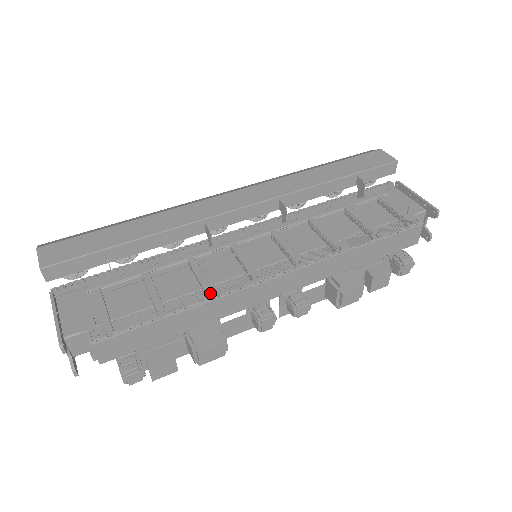
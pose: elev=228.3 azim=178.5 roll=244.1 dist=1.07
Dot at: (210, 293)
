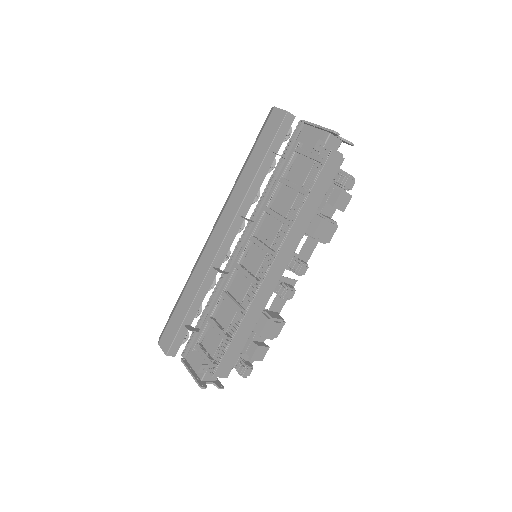
Dot at: (243, 309)
